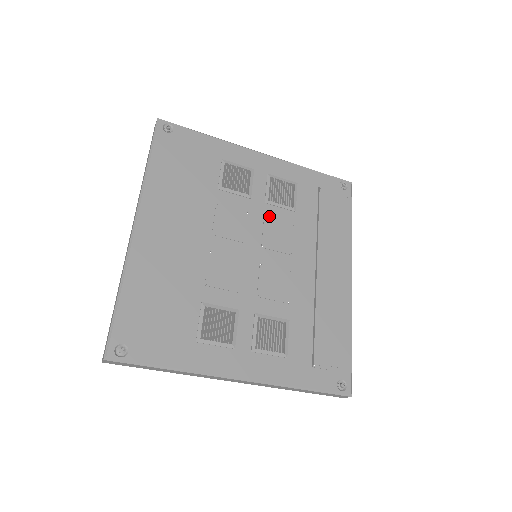
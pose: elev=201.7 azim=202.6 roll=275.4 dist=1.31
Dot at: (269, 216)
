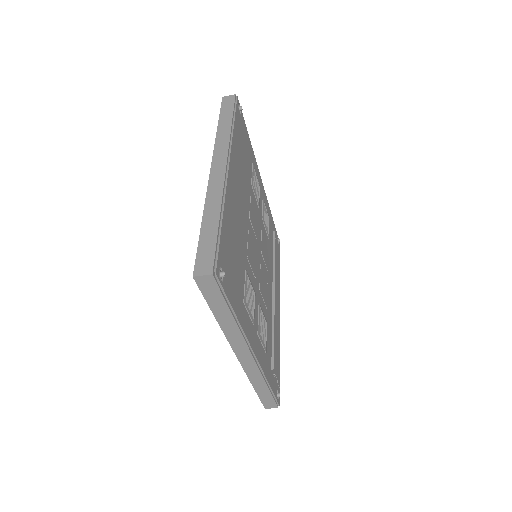
Dot at: (263, 230)
